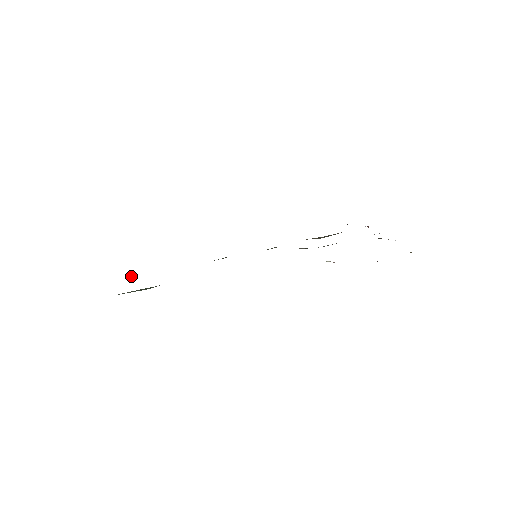
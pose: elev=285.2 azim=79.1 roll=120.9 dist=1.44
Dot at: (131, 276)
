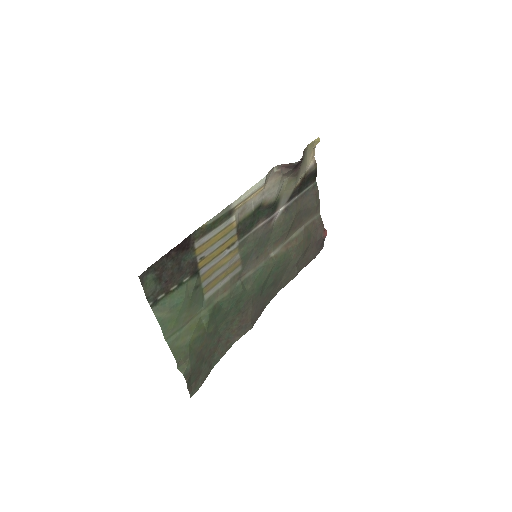
Dot at: (180, 371)
